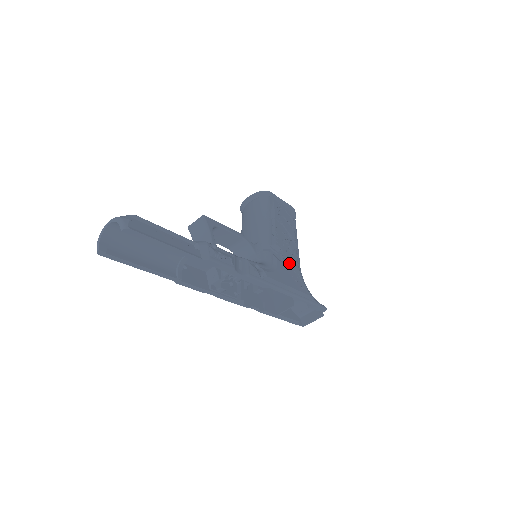
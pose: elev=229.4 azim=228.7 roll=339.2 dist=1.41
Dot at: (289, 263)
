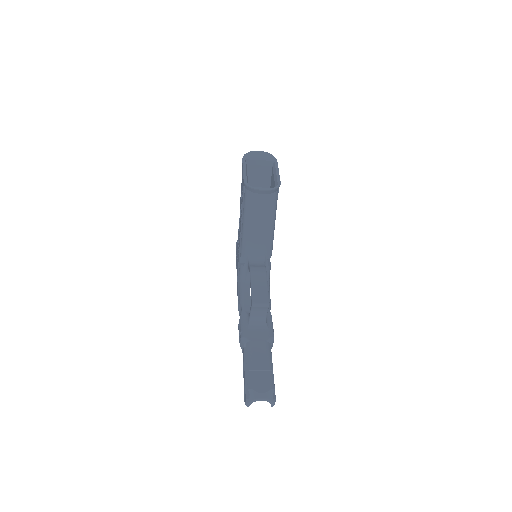
Dot at: occluded
